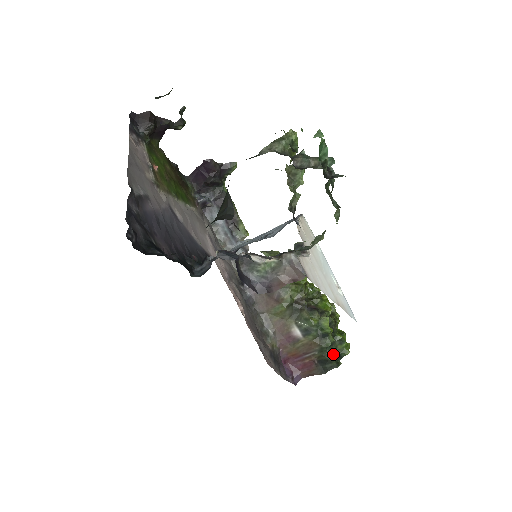
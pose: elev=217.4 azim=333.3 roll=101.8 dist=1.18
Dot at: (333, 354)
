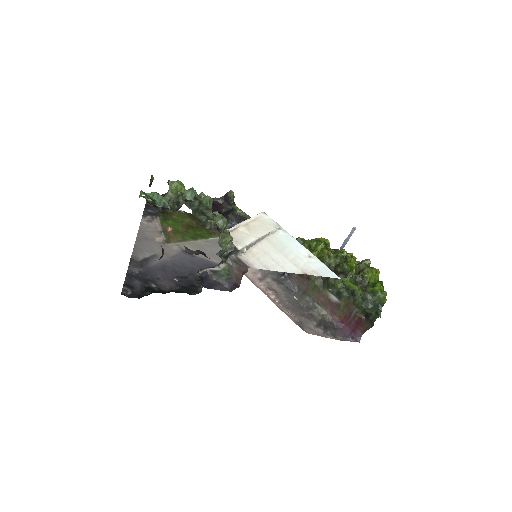
Dot at: (372, 306)
